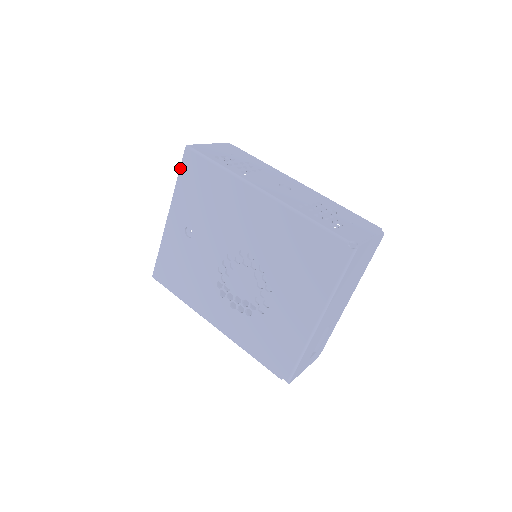
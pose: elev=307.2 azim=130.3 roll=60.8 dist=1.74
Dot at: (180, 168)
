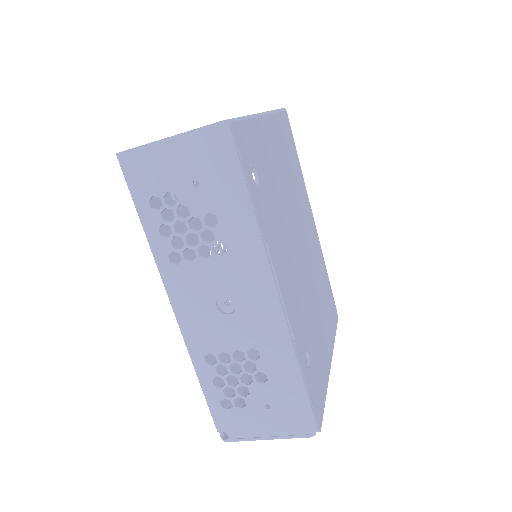
Dot at: occluded
